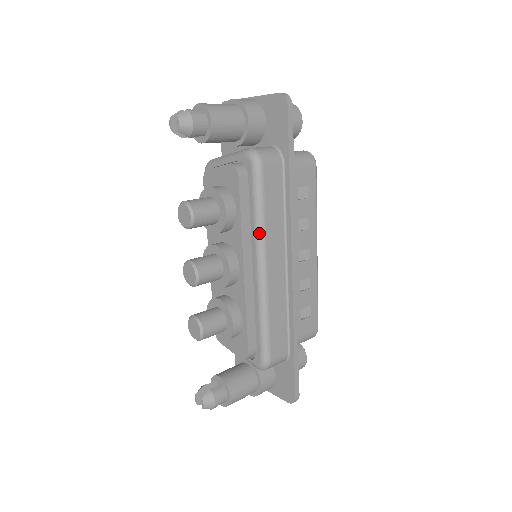
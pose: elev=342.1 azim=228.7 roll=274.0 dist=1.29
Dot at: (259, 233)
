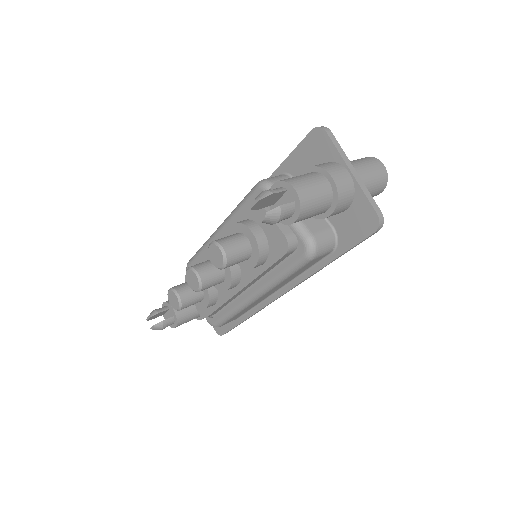
Dot at: (271, 285)
